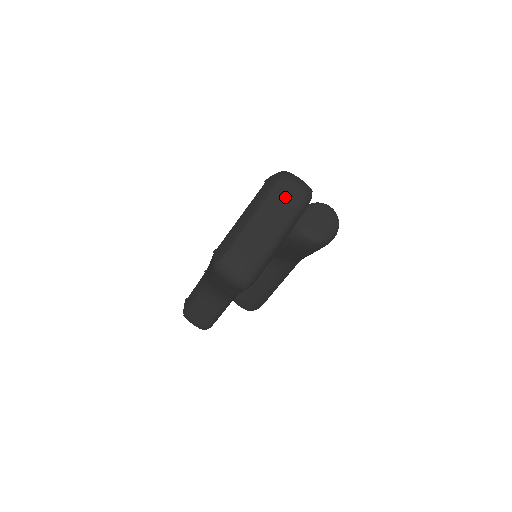
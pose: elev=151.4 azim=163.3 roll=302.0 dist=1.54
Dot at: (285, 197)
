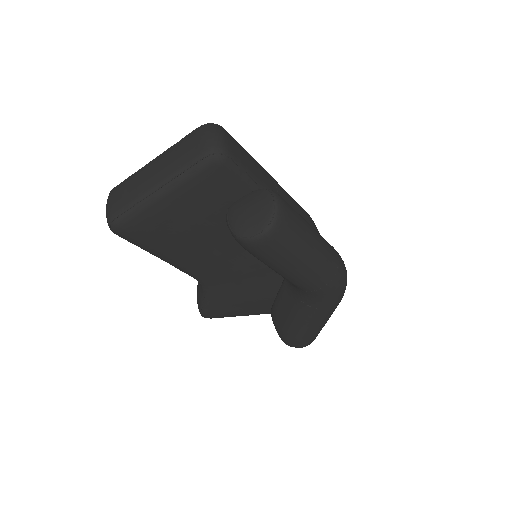
Dot at: (185, 148)
